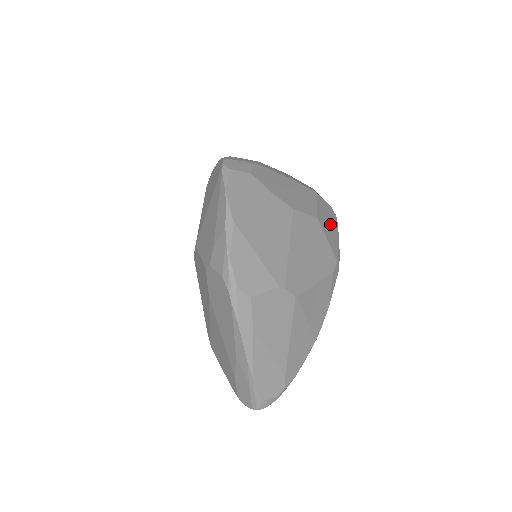
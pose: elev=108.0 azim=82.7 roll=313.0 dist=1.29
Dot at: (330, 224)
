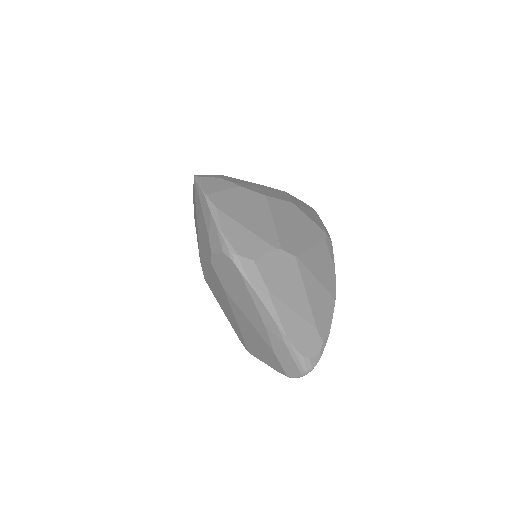
Dot at: (308, 211)
